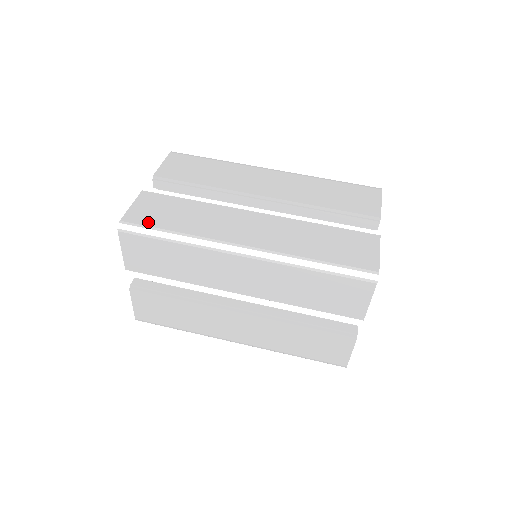
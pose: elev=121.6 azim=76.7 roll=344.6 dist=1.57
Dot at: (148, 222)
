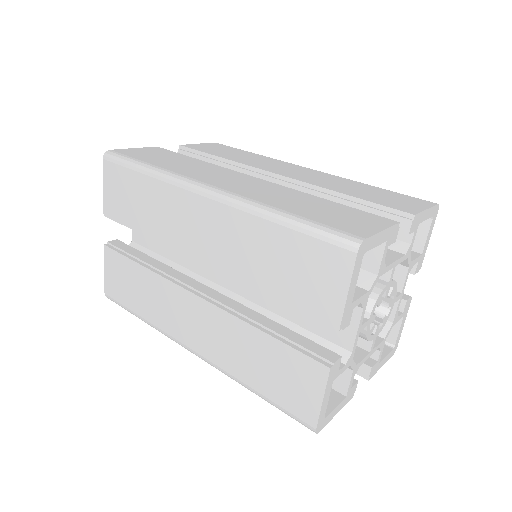
Dot at: (134, 155)
